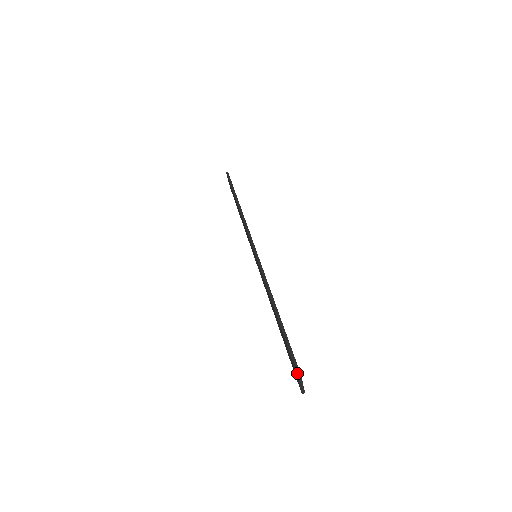
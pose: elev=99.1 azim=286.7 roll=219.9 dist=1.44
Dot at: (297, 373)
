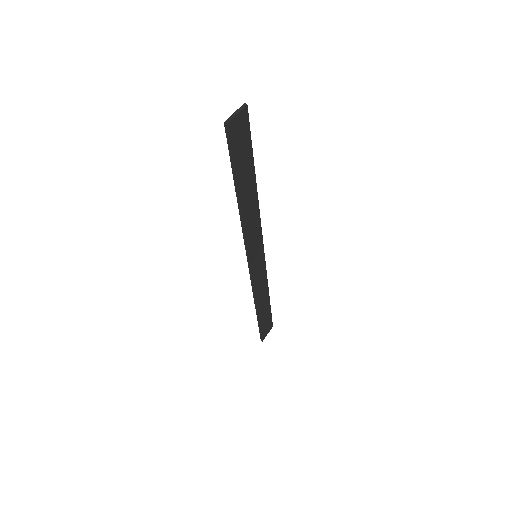
Dot at: (245, 107)
